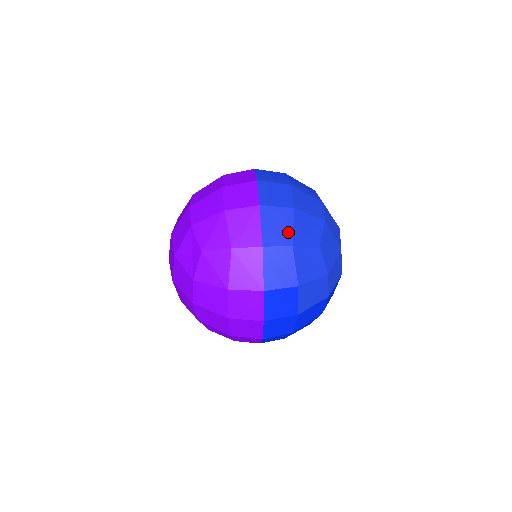
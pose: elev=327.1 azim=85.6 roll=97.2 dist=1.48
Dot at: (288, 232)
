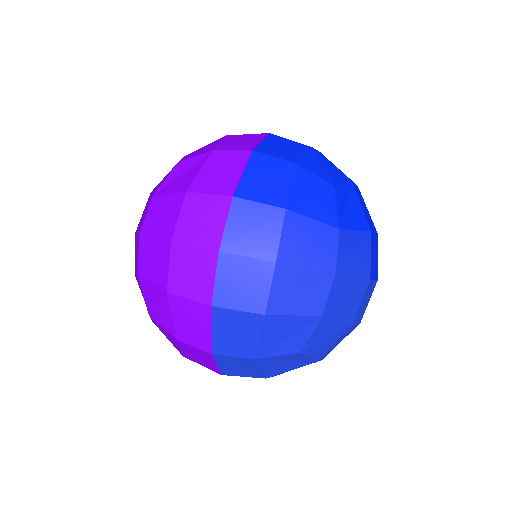
Dot at: (250, 343)
